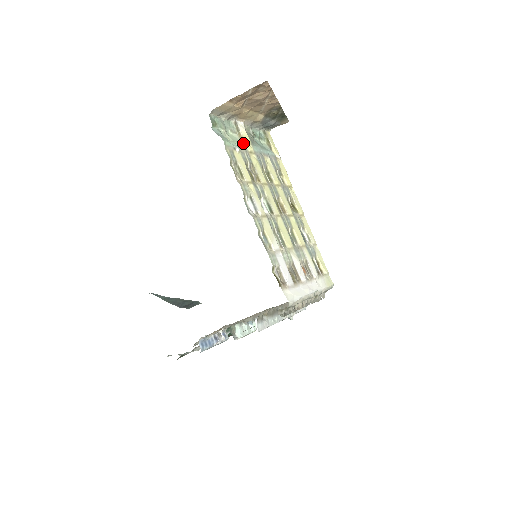
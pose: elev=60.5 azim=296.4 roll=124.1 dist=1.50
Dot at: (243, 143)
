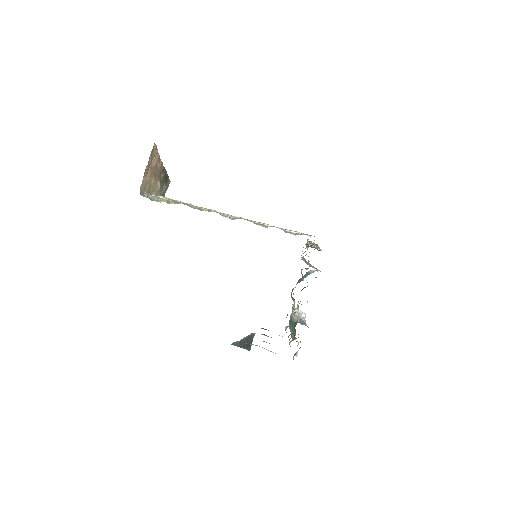
Dot at: occluded
